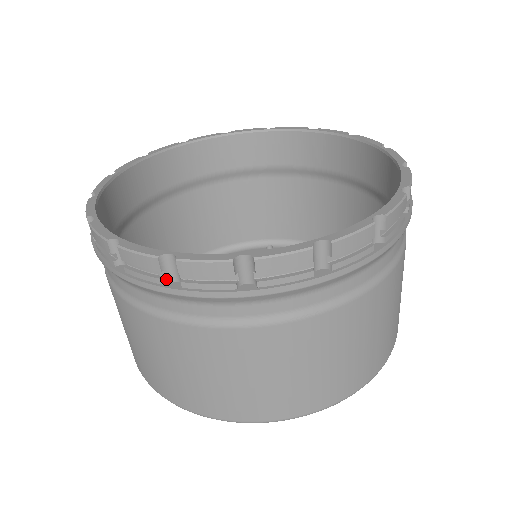
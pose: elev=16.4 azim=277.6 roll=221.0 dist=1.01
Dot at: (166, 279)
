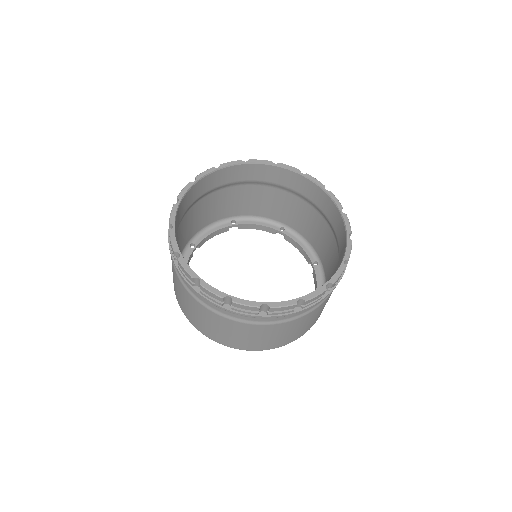
Dot at: (259, 312)
